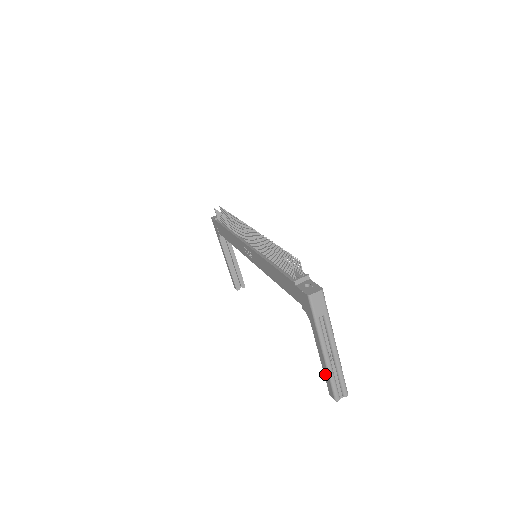
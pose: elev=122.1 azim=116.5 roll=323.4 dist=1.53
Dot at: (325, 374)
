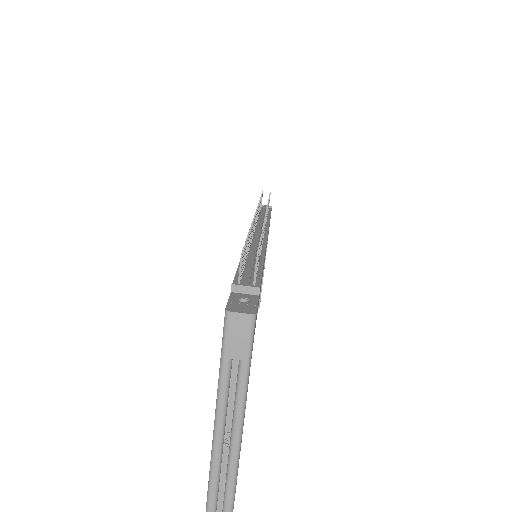
Dot at: occluded
